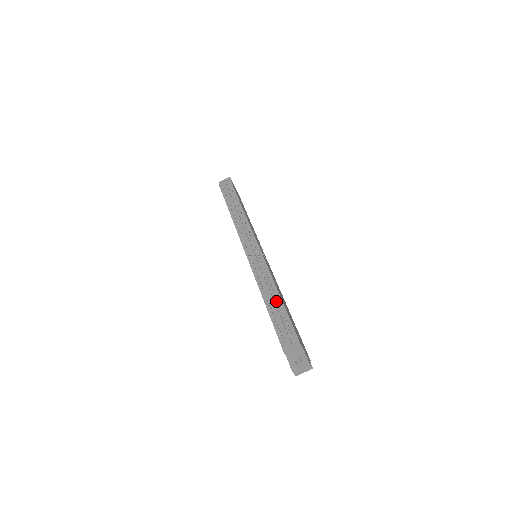
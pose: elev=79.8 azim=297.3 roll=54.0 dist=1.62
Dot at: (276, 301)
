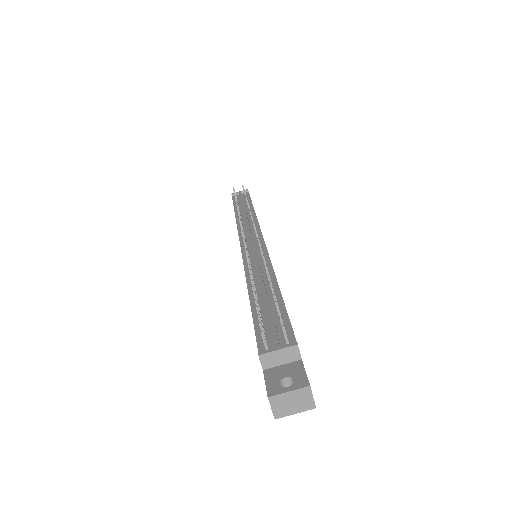
Dot at: (269, 291)
